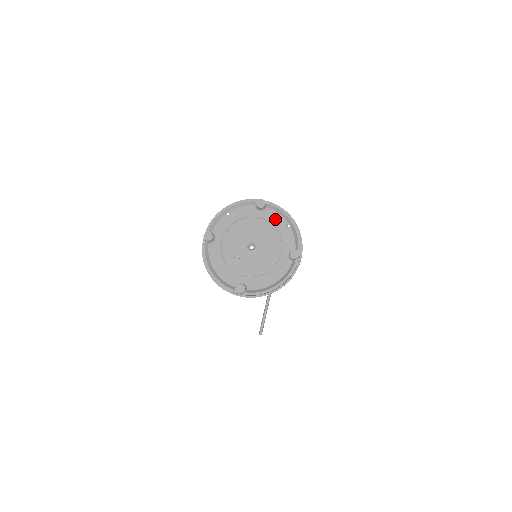
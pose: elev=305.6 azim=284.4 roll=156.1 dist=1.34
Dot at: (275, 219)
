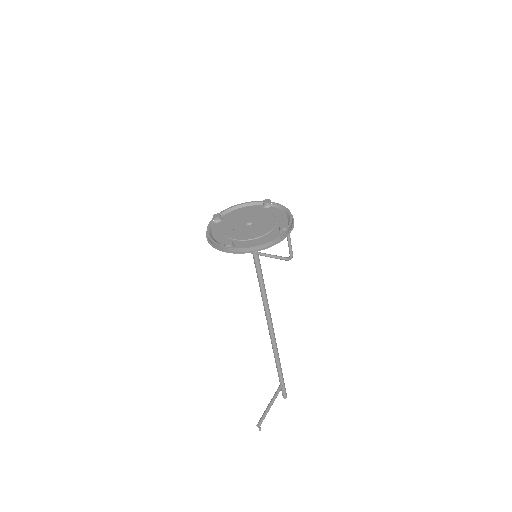
Dot at: (275, 212)
